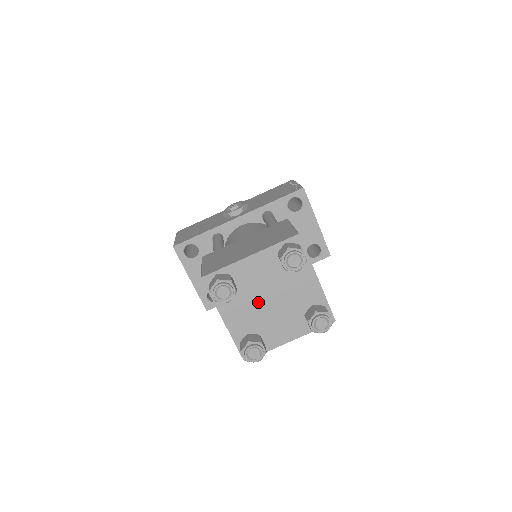
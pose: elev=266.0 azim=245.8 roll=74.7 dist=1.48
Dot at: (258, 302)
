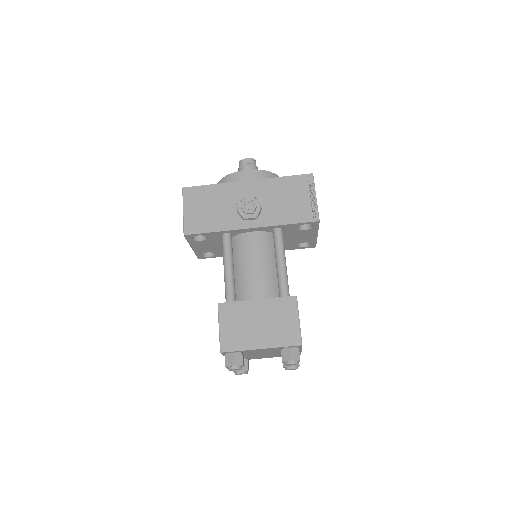
Dot at: (254, 354)
